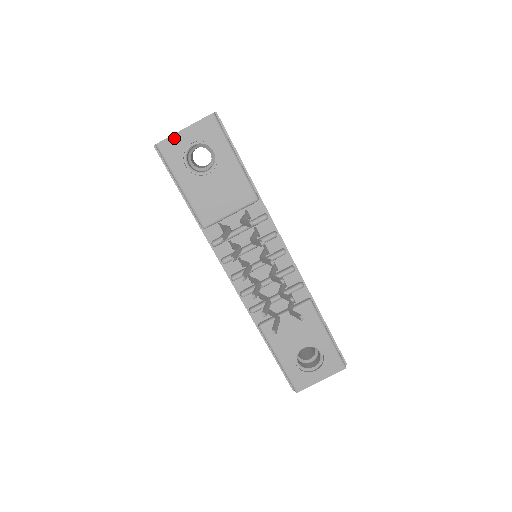
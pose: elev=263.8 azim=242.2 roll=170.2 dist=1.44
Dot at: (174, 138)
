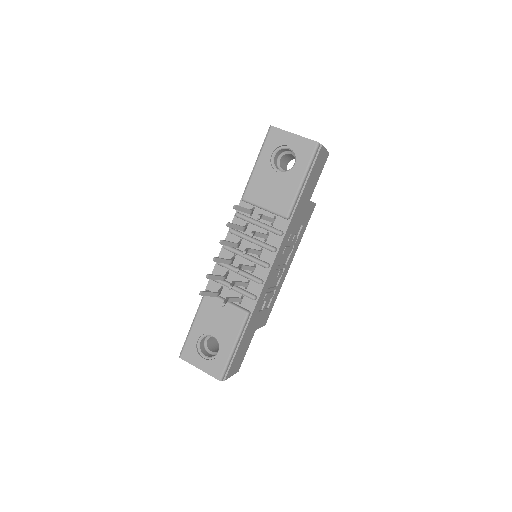
Dot at: (283, 133)
